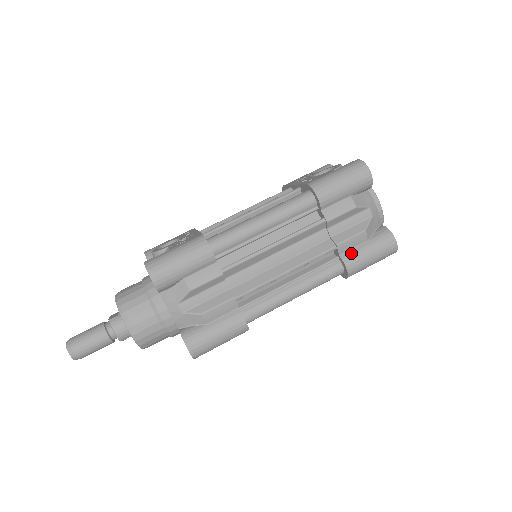
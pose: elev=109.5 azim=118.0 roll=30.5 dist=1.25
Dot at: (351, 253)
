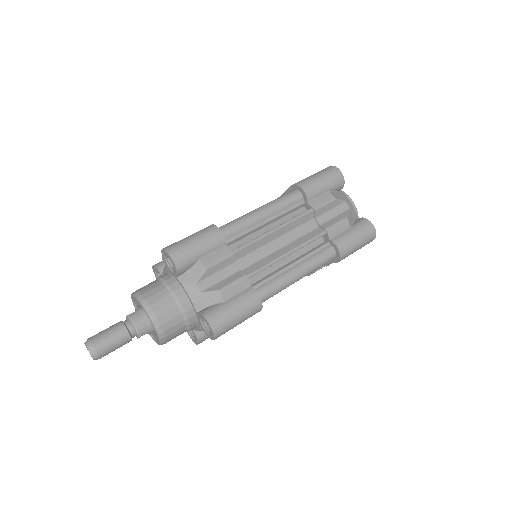
Dot at: (339, 237)
